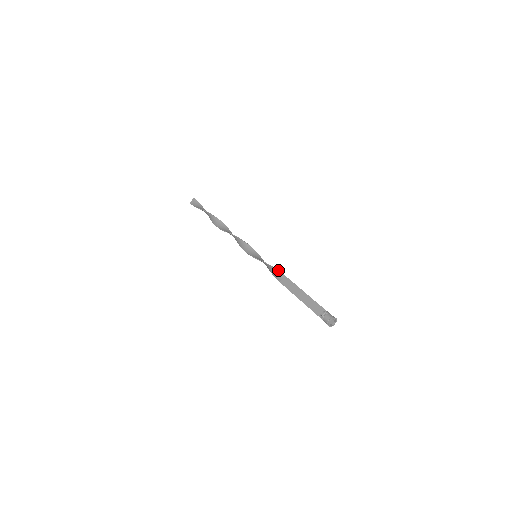
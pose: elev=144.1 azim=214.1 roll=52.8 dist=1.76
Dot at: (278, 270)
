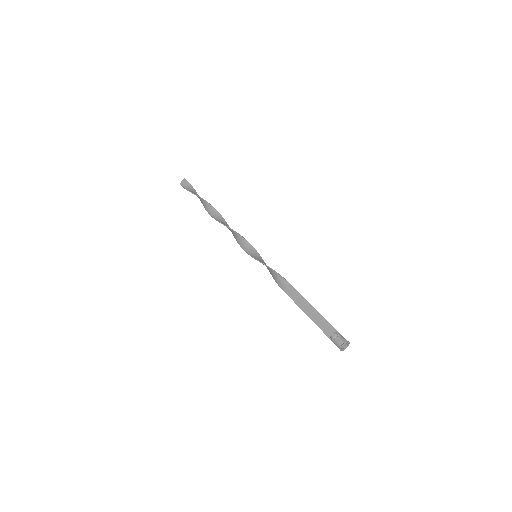
Dot at: occluded
